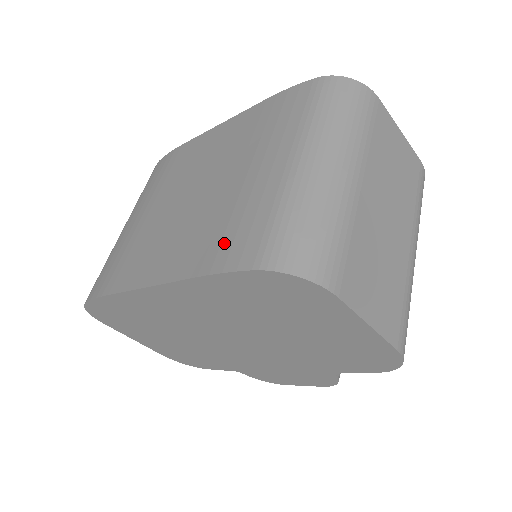
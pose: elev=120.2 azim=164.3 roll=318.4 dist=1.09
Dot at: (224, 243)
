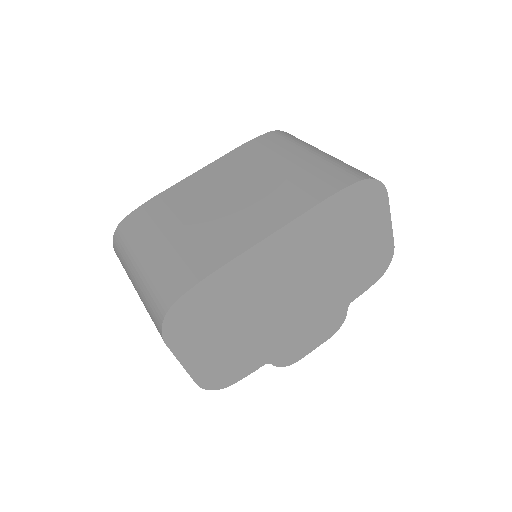
Dot at: (319, 186)
